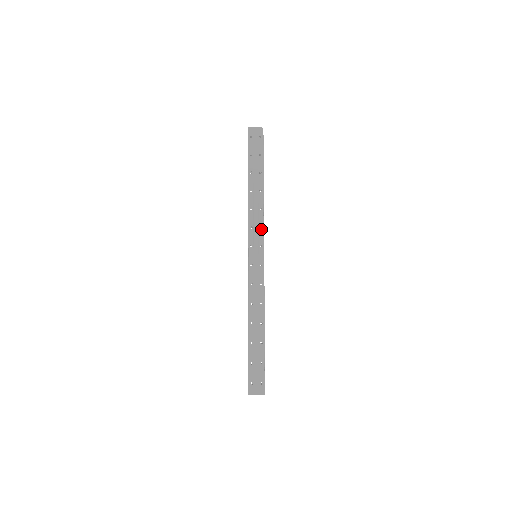
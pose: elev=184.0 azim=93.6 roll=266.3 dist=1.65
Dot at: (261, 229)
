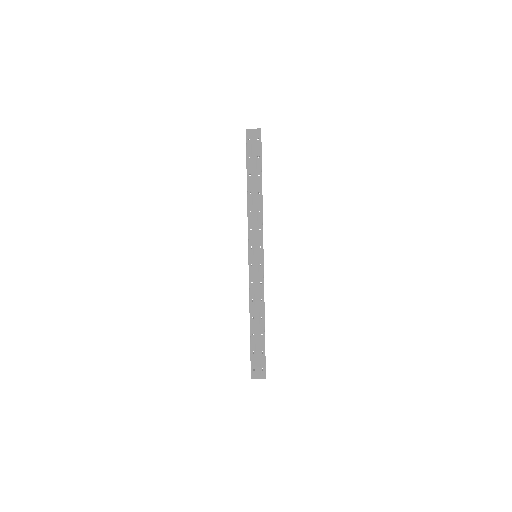
Dot at: (260, 231)
